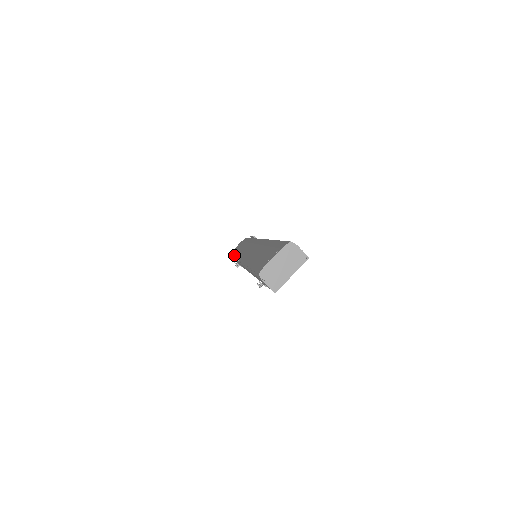
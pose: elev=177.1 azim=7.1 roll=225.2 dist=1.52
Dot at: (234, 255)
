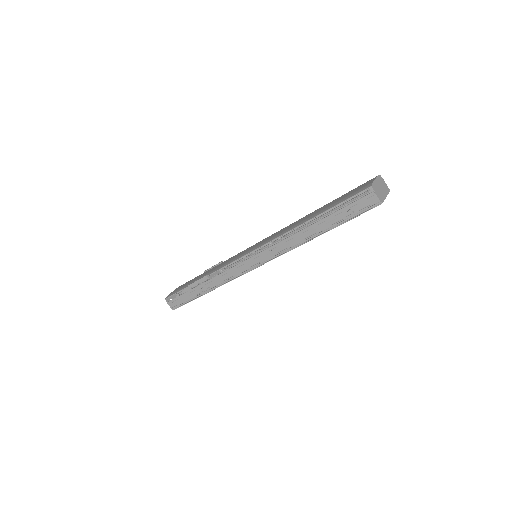
Dot at: occluded
